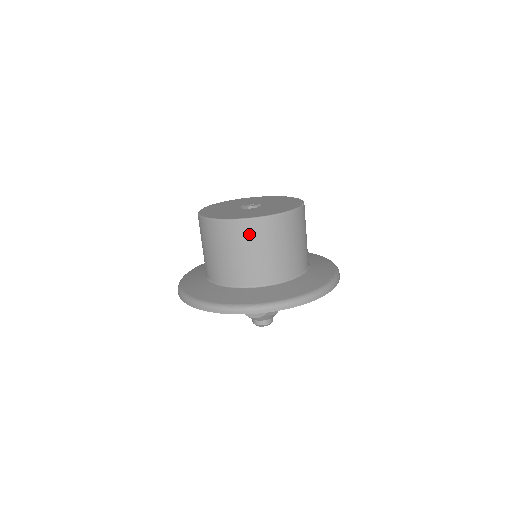
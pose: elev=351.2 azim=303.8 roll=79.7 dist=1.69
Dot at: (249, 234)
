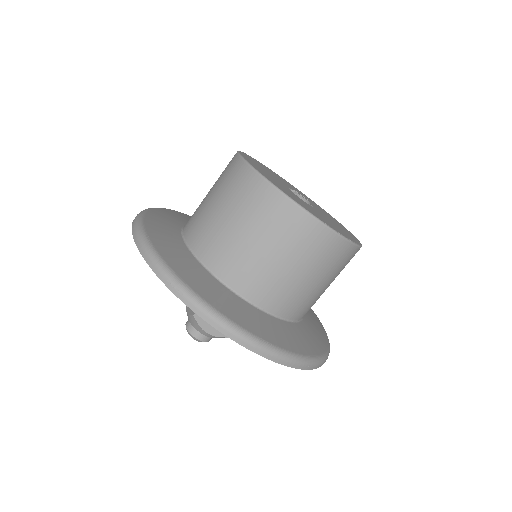
Dot at: (242, 189)
